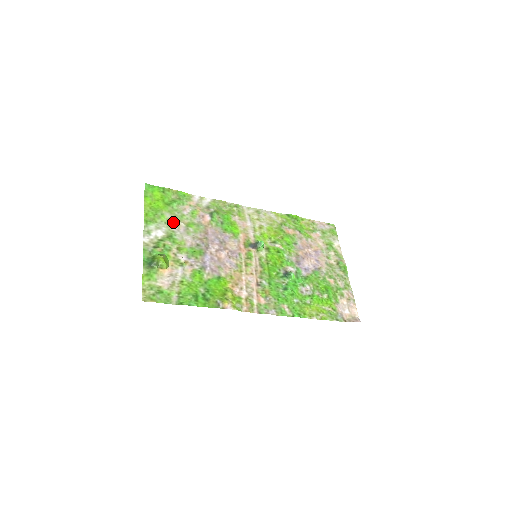
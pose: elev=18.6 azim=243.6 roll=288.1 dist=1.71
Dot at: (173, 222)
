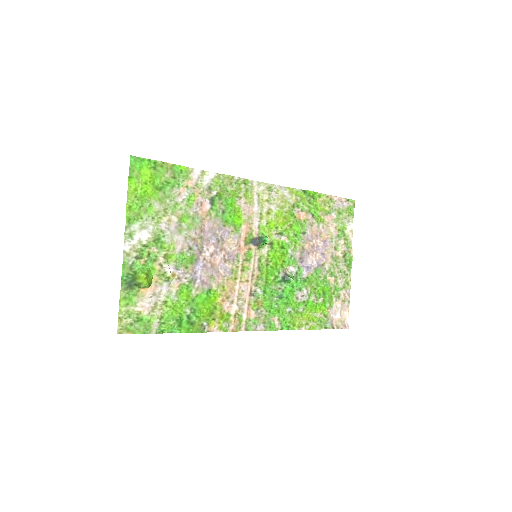
Dot at: (163, 216)
